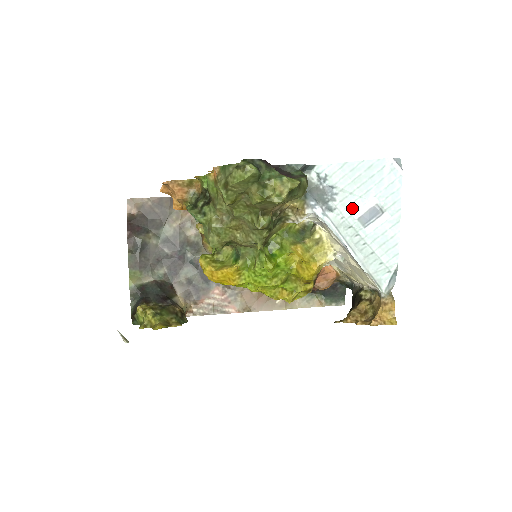
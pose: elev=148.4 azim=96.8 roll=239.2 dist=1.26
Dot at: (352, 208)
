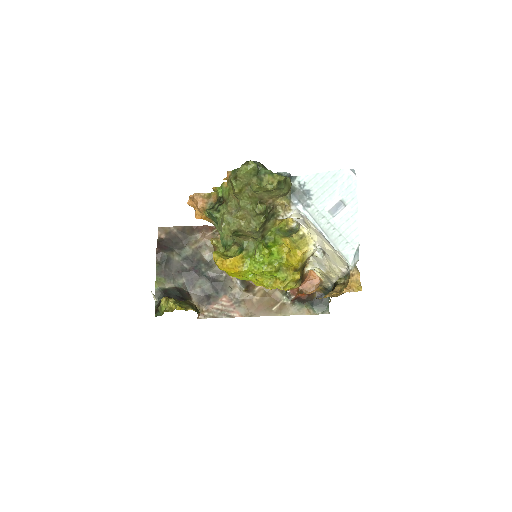
Dot at: (324, 204)
